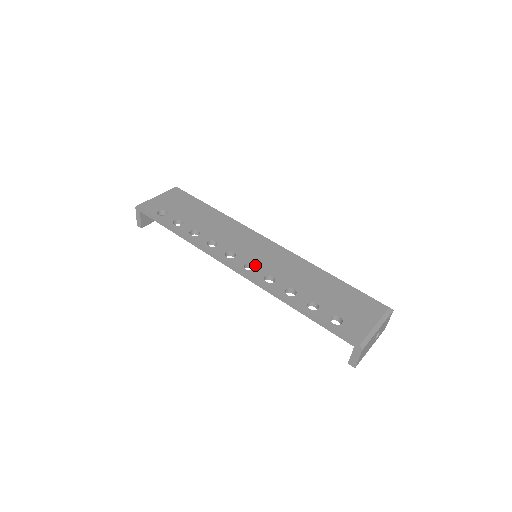
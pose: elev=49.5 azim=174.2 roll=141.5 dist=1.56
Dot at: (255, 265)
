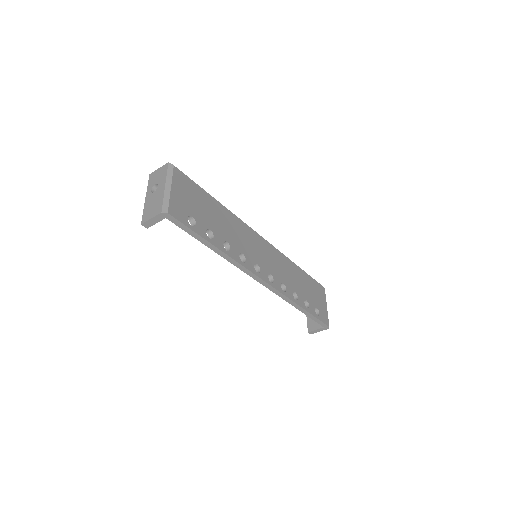
Dot at: (272, 275)
